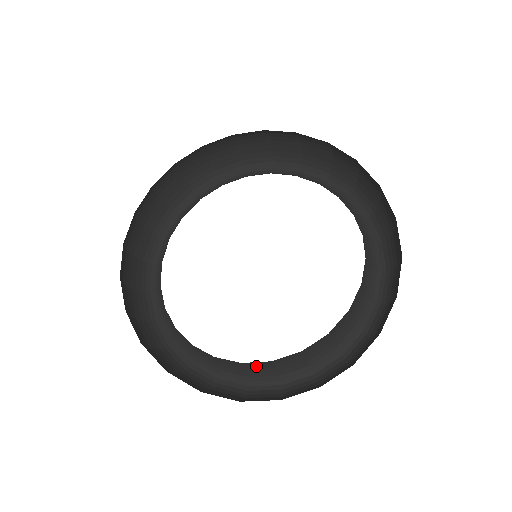
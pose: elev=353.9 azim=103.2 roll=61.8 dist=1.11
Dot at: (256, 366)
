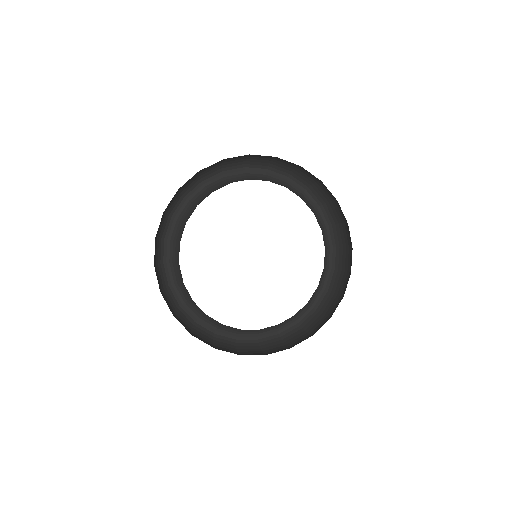
Dot at: occluded
